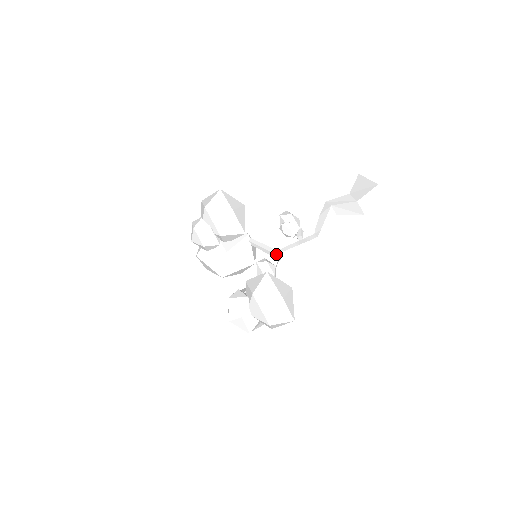
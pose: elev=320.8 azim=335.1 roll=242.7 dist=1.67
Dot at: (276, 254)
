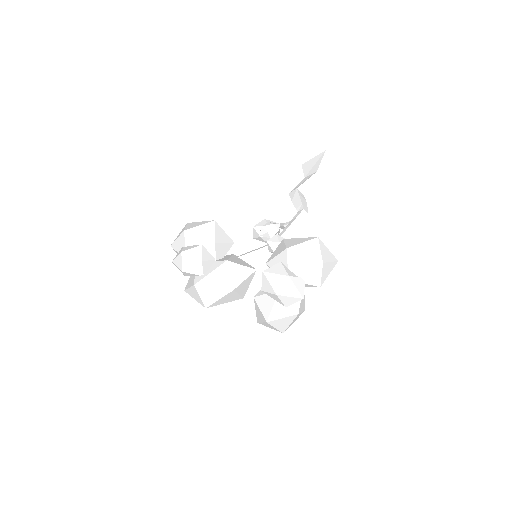
Dot at: occluded
